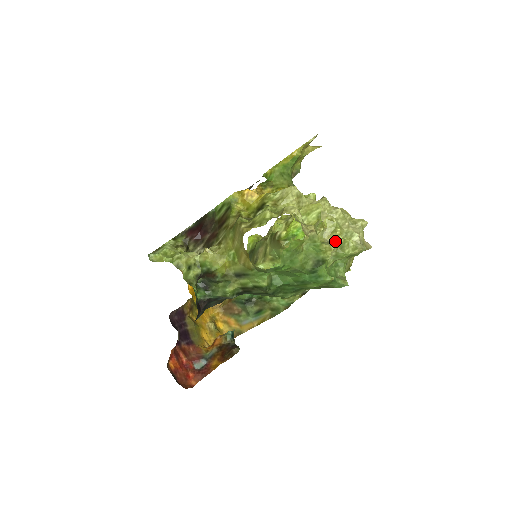
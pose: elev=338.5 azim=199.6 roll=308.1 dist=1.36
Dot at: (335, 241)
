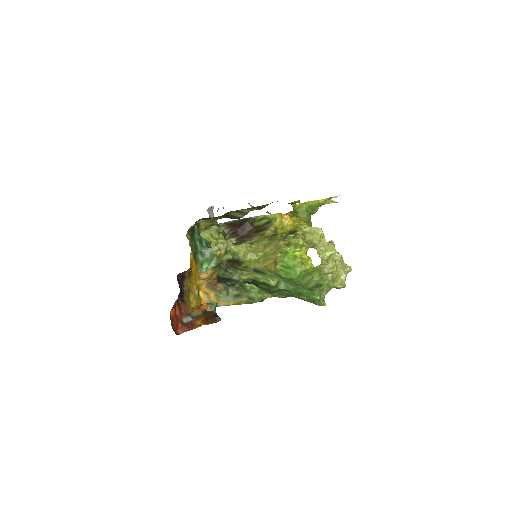
Dot at: (331, 275)
